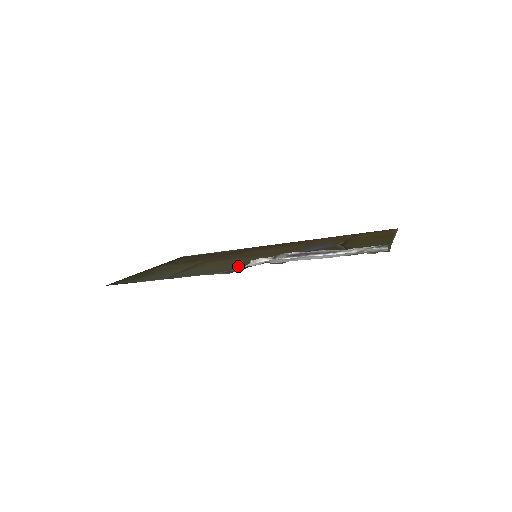
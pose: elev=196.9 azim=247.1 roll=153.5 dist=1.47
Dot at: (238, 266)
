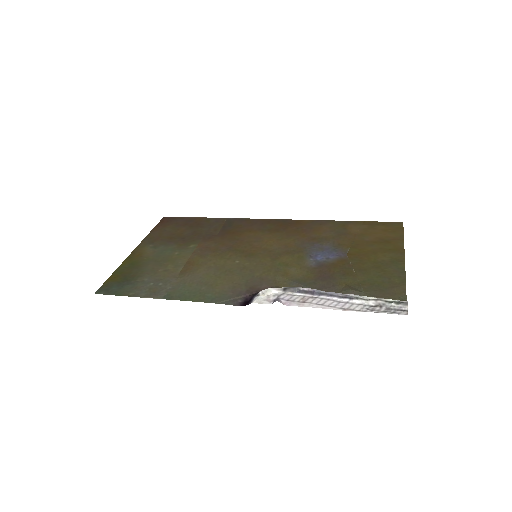
Dot at: (243, 287)
